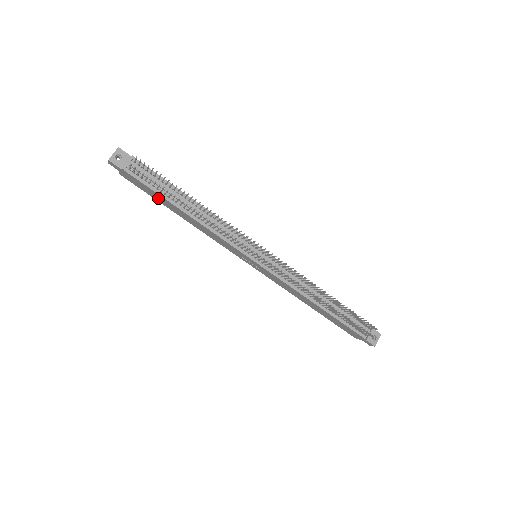
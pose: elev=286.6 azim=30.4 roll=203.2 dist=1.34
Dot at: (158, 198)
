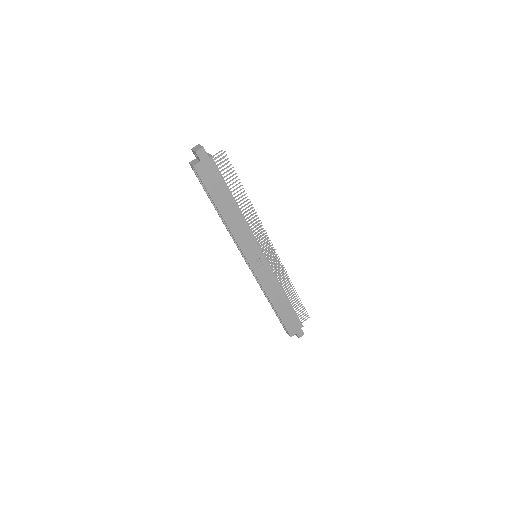
Dot at: (218, 192)
